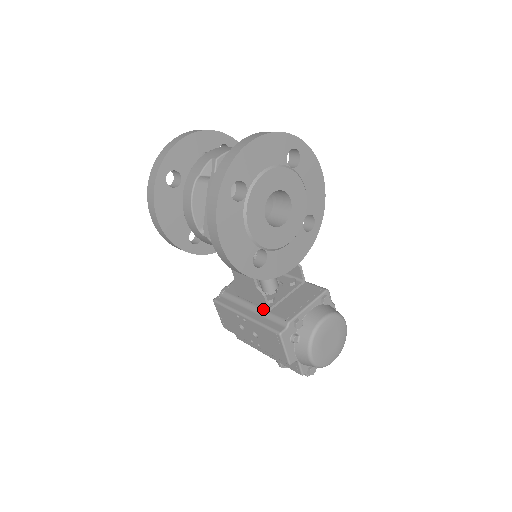
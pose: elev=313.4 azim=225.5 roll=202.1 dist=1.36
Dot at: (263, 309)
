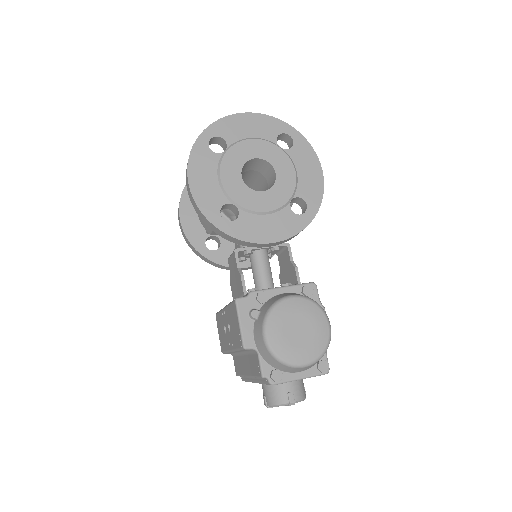
Dot at: occluded
